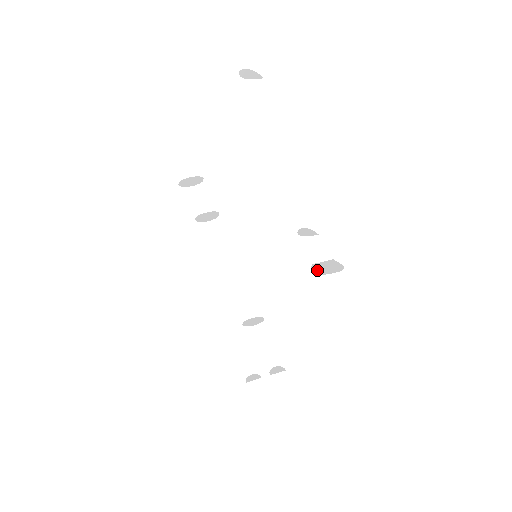
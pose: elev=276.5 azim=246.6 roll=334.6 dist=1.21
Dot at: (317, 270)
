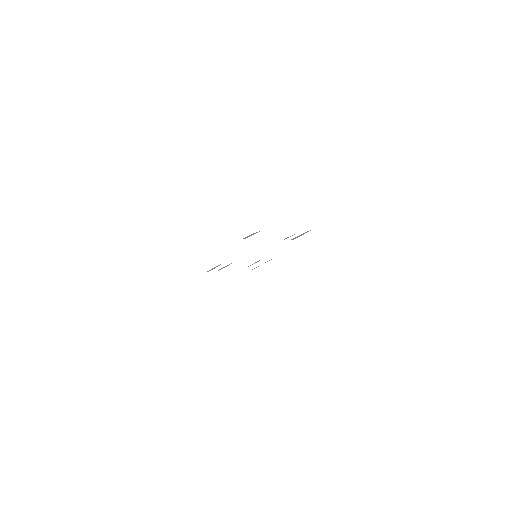
Dot at: occluded
